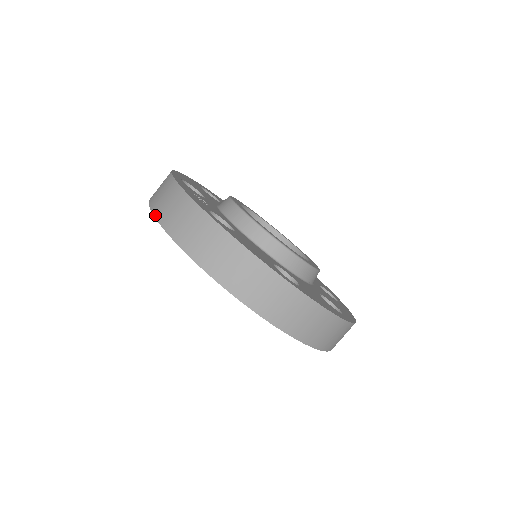
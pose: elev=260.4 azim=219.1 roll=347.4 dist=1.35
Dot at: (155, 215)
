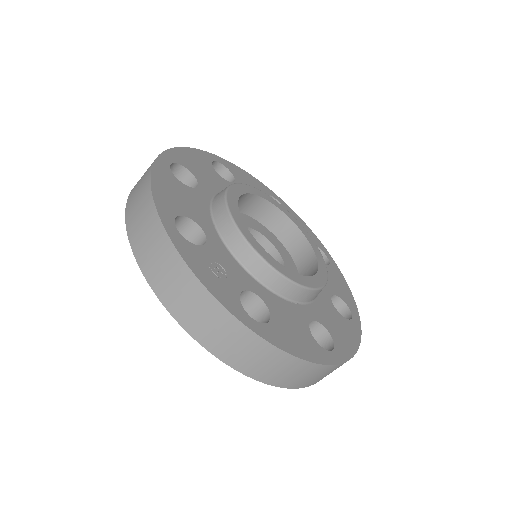
Dot at: (168, 310)
